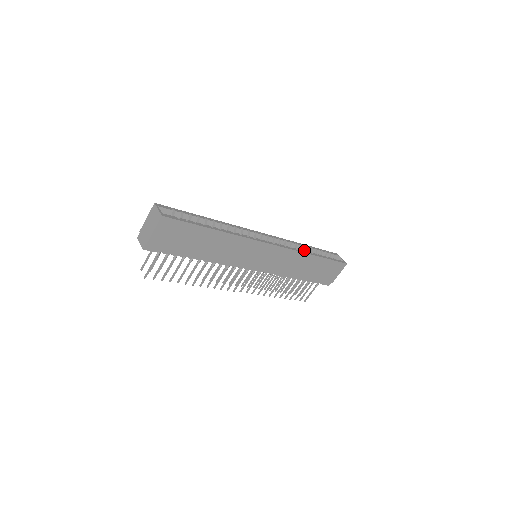
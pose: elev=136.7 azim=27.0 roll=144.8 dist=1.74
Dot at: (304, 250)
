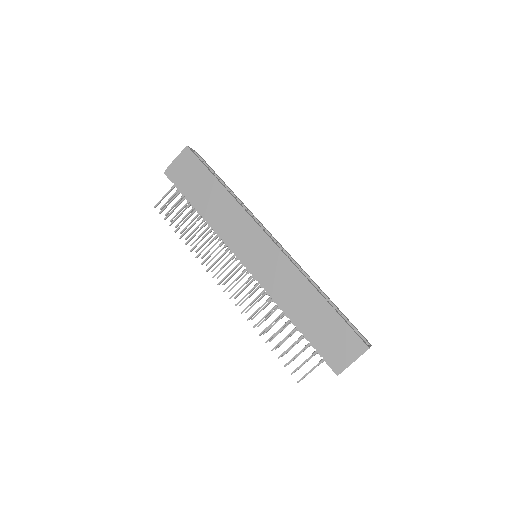
Dot at: occluded
